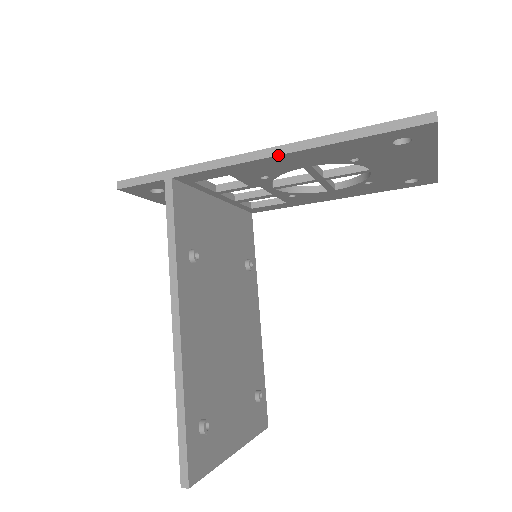
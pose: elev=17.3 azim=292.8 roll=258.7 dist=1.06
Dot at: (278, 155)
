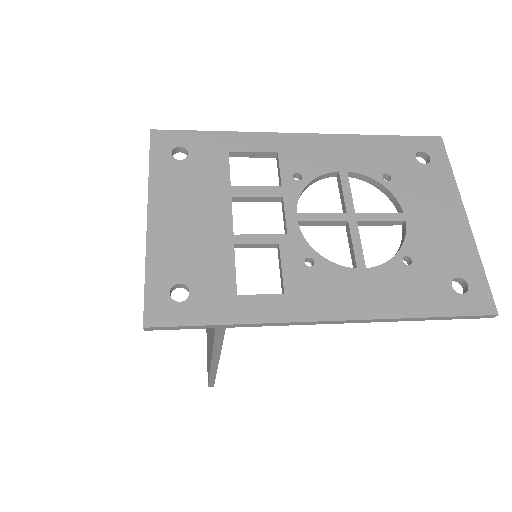
Dot at: occluded
